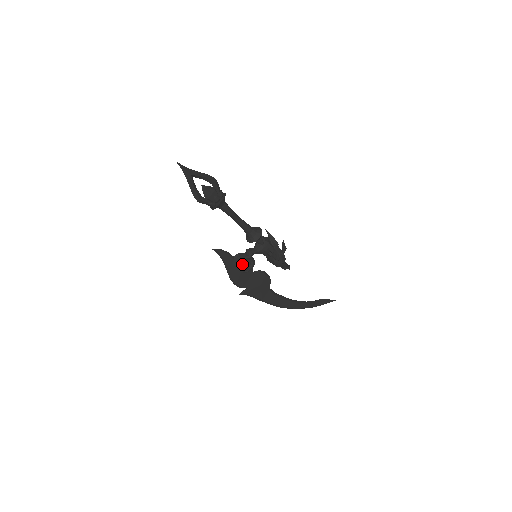
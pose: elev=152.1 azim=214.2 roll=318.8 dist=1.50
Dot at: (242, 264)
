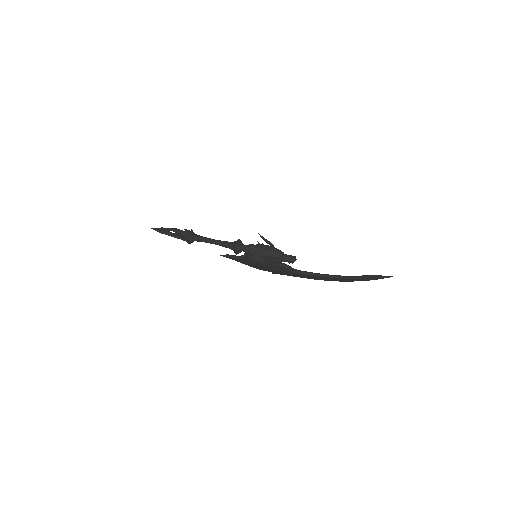
Dot at: (248, 262)
